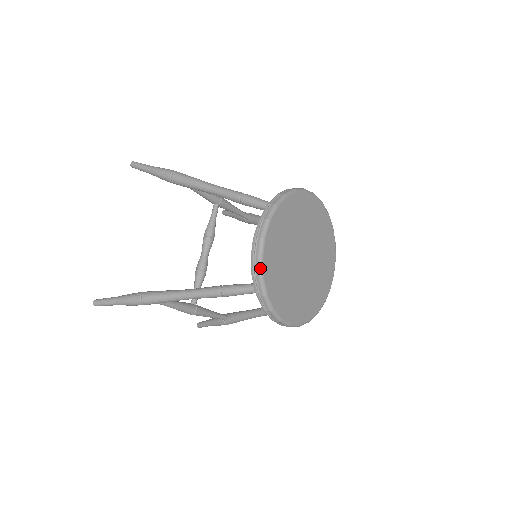
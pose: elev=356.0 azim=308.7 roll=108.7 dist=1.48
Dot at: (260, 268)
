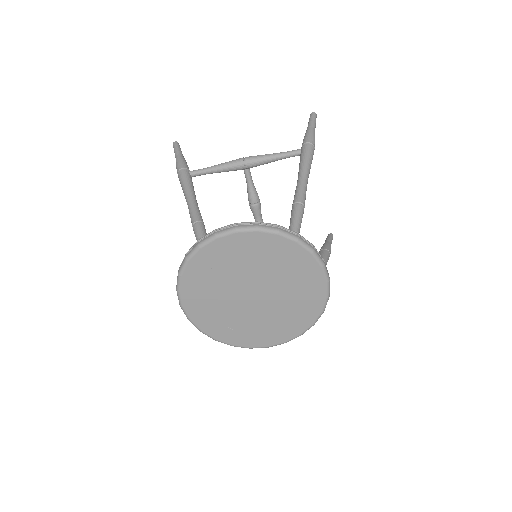
Dot at: occluded
